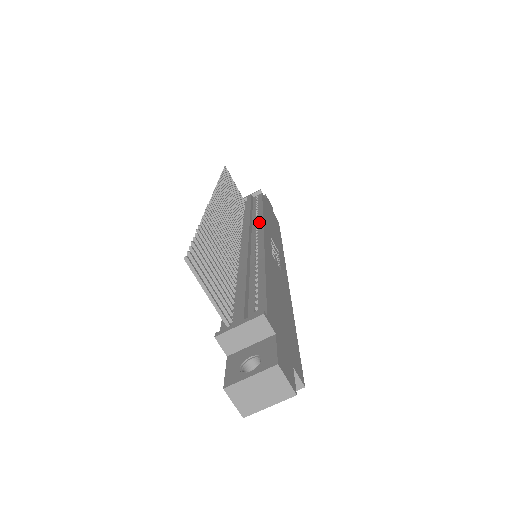
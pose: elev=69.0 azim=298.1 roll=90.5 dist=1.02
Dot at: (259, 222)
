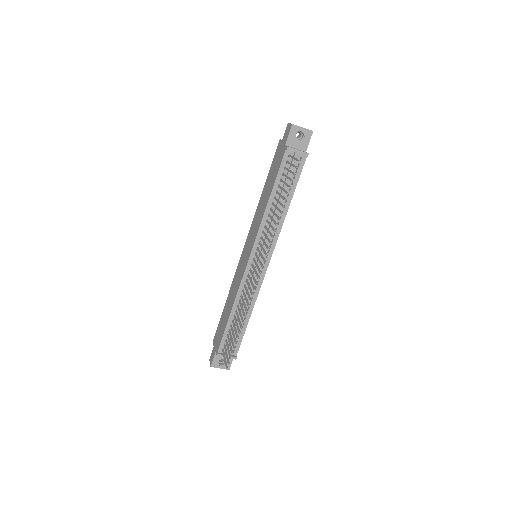
Dot at: (274, 240)
